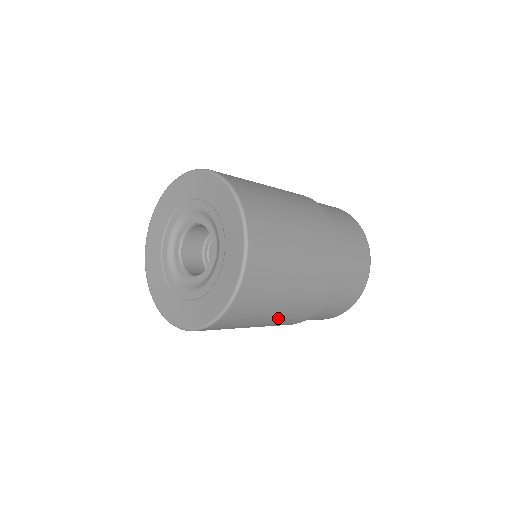
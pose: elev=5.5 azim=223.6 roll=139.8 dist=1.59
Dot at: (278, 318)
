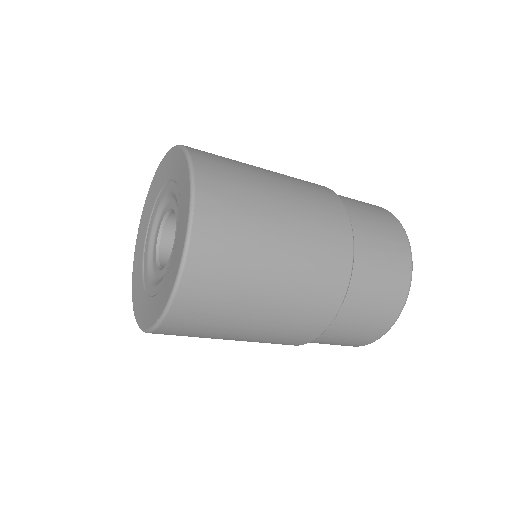
Dot at: occluded
